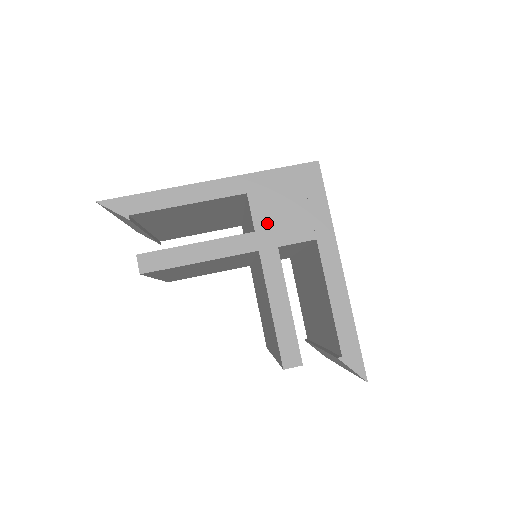
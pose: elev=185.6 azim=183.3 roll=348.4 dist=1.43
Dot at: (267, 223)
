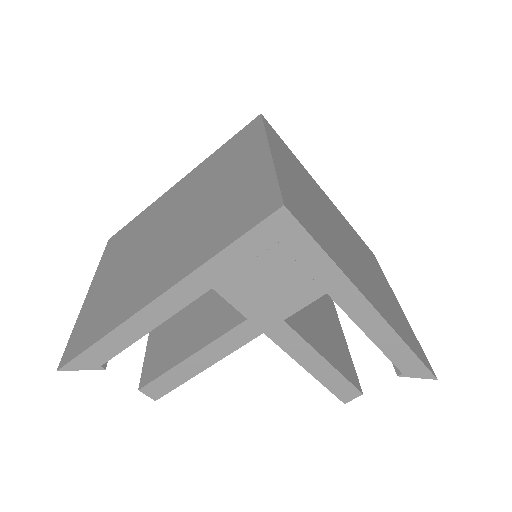
Dot at: (256, 305)
